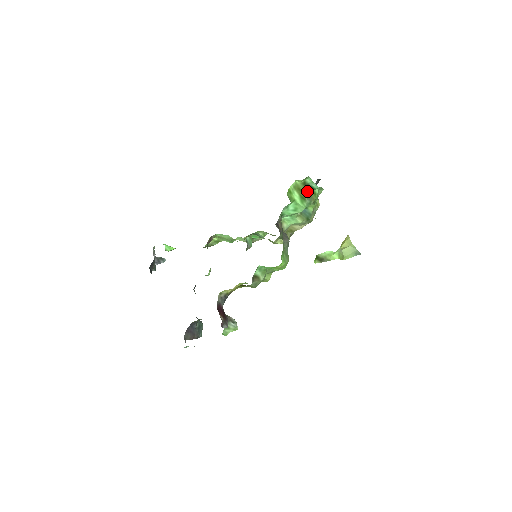
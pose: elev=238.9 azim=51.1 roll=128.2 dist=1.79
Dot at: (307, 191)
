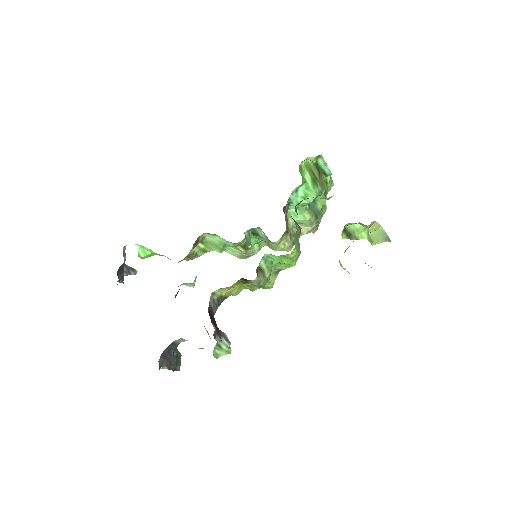
Dot at: (319, 175)
